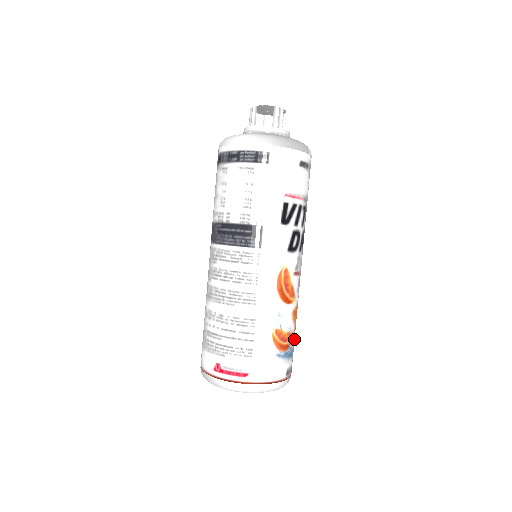
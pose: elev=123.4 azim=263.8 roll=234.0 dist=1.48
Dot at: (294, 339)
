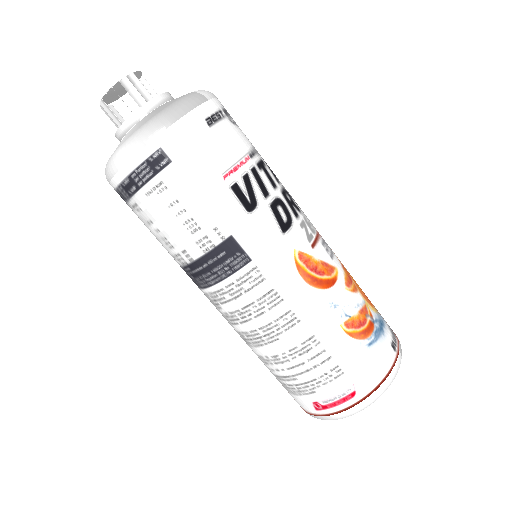
Dot at: (371, 304)
